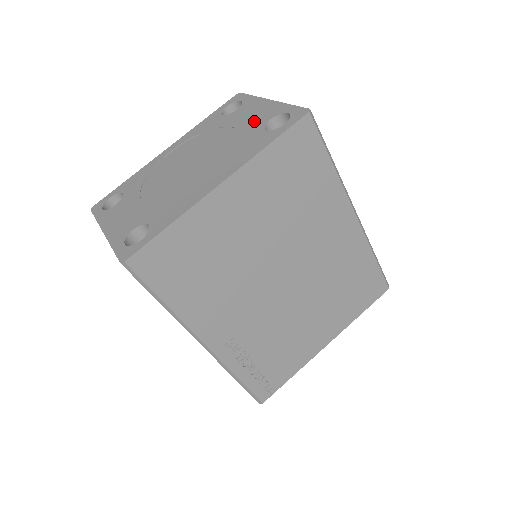
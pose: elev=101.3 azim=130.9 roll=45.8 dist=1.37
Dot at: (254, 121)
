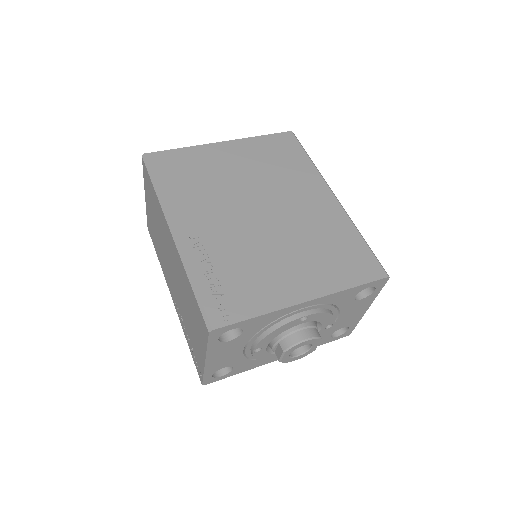
Dot at: occluded
